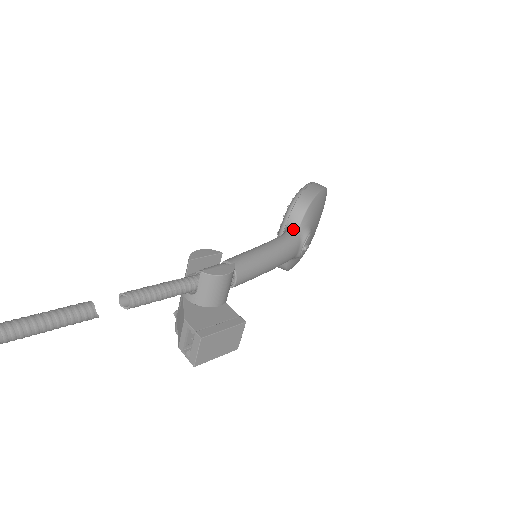
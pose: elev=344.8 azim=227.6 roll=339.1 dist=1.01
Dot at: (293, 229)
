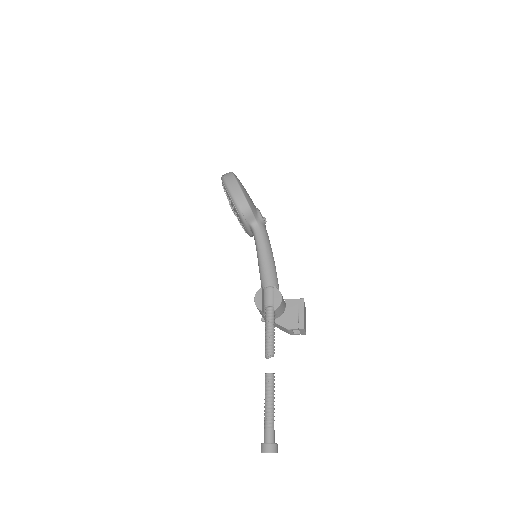
Dot at: (255, 224)
